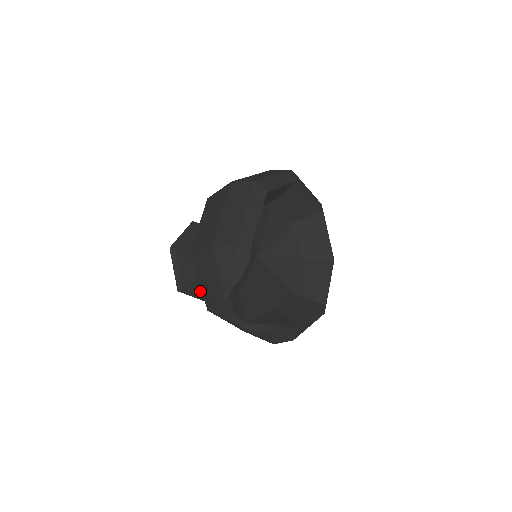
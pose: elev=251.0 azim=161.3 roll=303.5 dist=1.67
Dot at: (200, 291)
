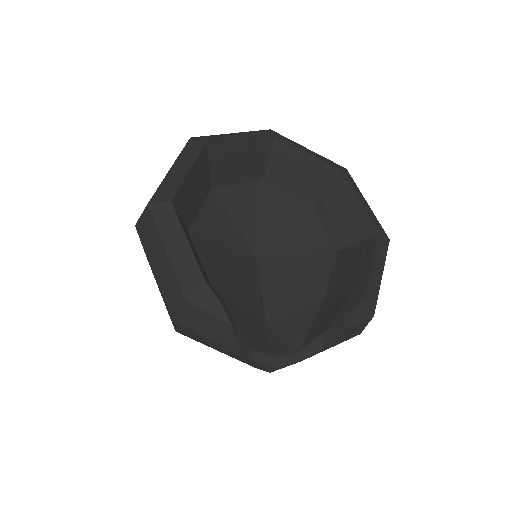
Dot at: occluded
